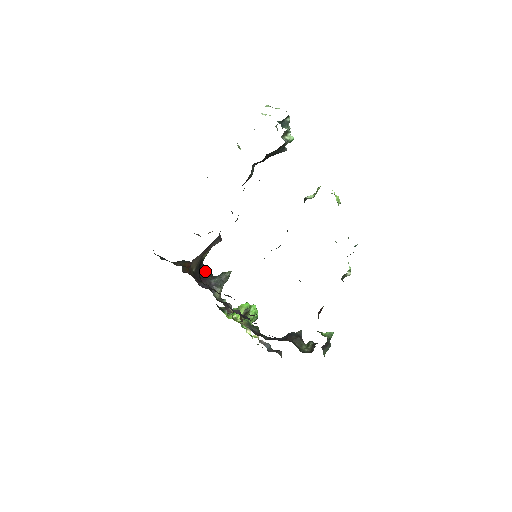
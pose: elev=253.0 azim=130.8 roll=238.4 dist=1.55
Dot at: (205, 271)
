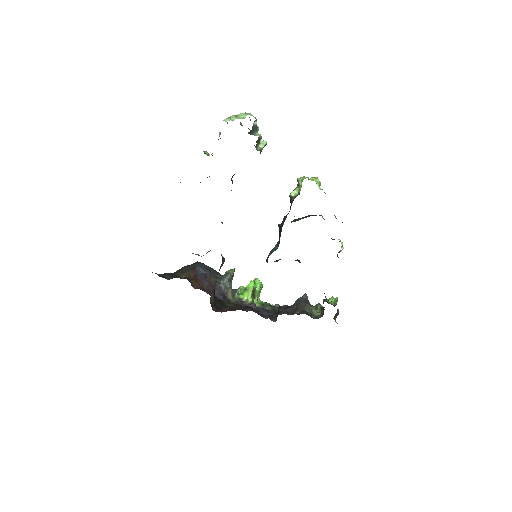
Dot at: (210, 275)
